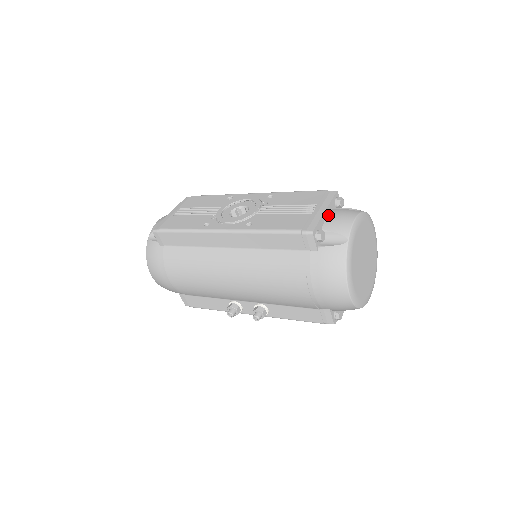
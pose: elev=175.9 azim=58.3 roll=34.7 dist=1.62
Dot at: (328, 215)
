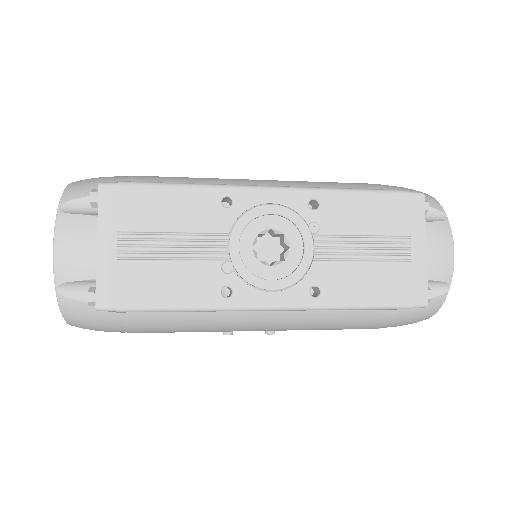
Dot at: occluded
